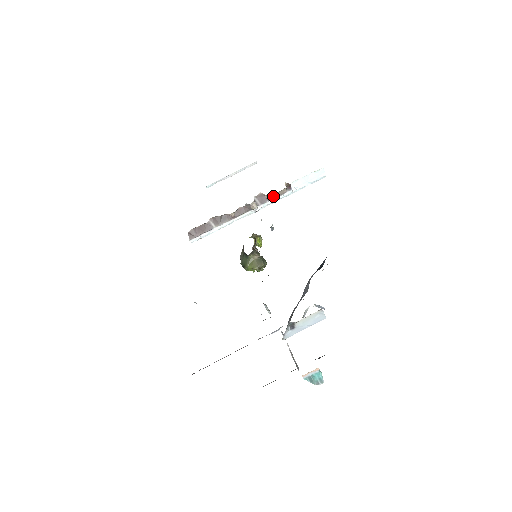
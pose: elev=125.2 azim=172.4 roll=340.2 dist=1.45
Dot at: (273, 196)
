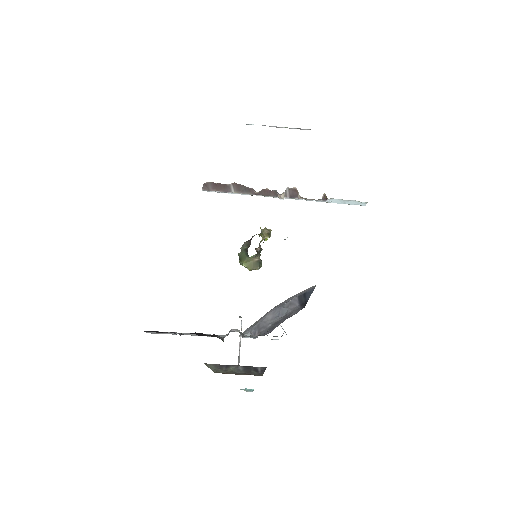
Dot at: (305, 198)
